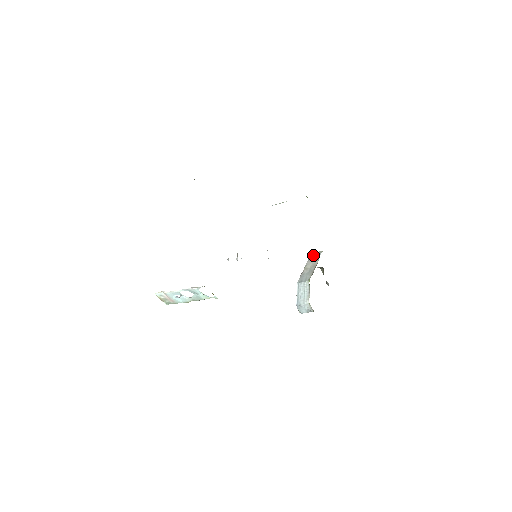
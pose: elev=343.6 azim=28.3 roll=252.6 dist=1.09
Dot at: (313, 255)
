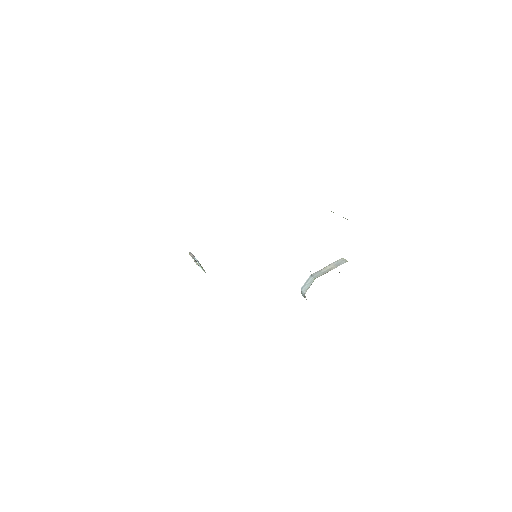
Dot at: (340, 260)
